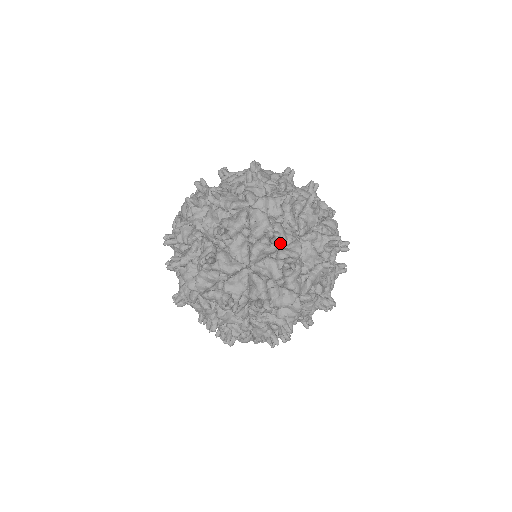
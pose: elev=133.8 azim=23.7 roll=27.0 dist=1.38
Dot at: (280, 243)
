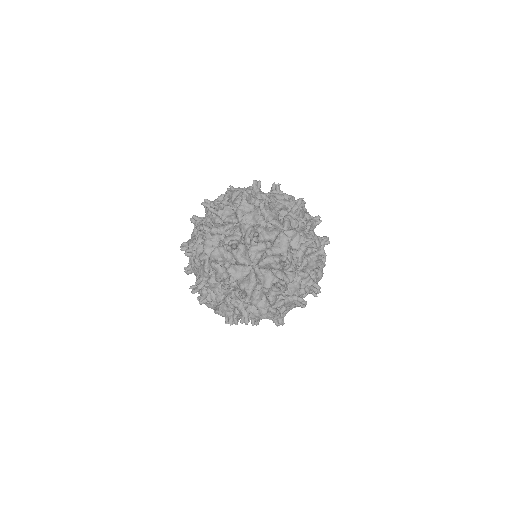
Dot at: (237, 280)
